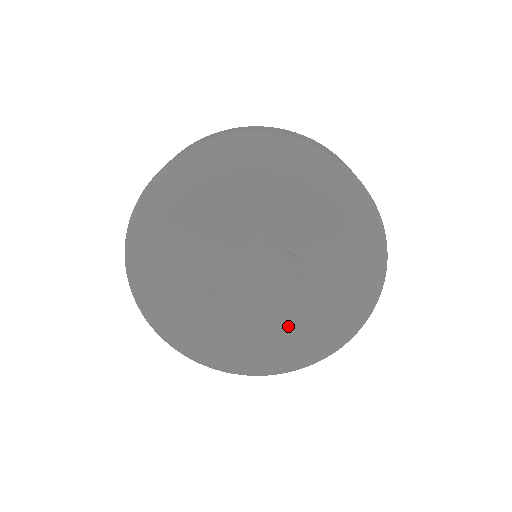
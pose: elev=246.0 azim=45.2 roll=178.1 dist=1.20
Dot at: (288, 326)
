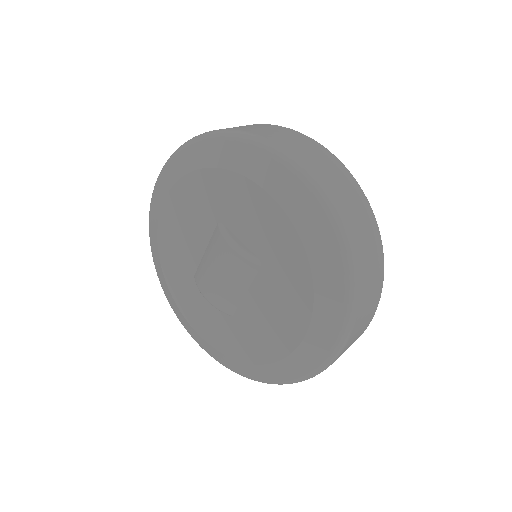
Dot at: (264, 328)
